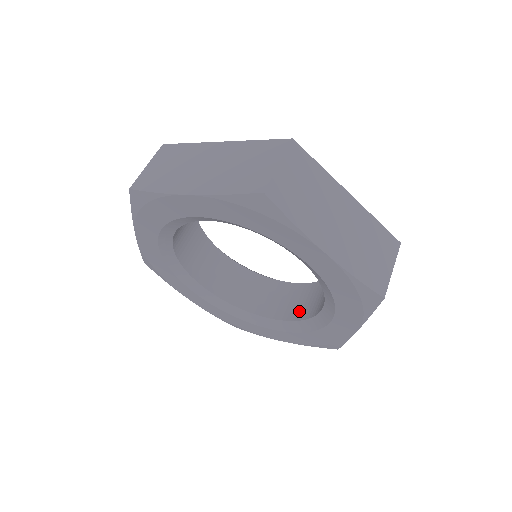
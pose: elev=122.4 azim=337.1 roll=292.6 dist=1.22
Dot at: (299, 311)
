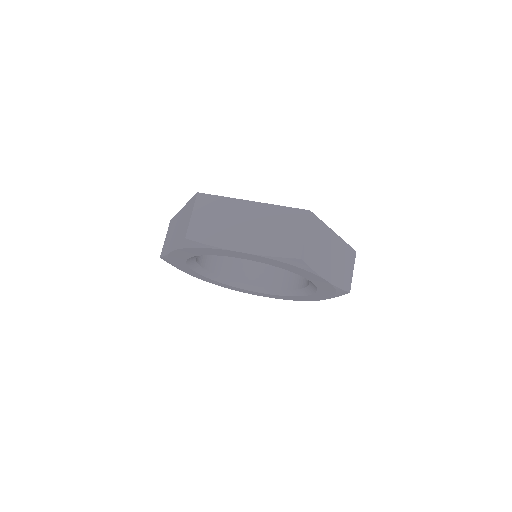
Dot at: (277, 281)
